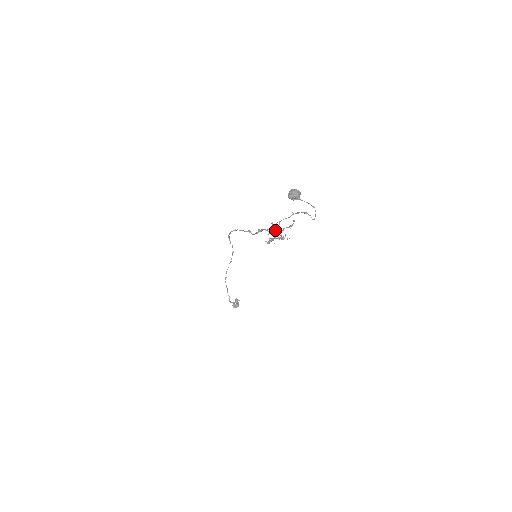
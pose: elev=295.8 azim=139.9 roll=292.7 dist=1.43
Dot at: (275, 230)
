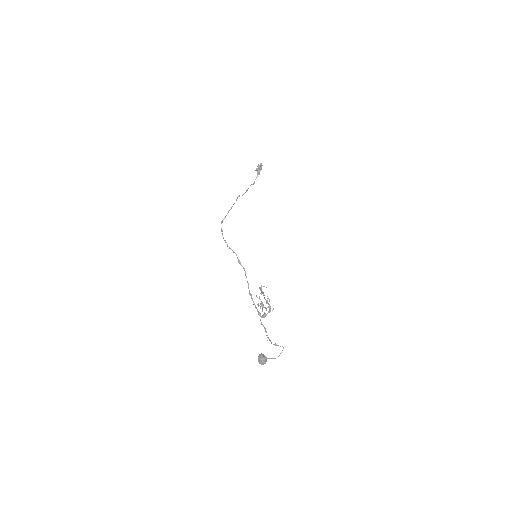
Dot at: (262, 317)
